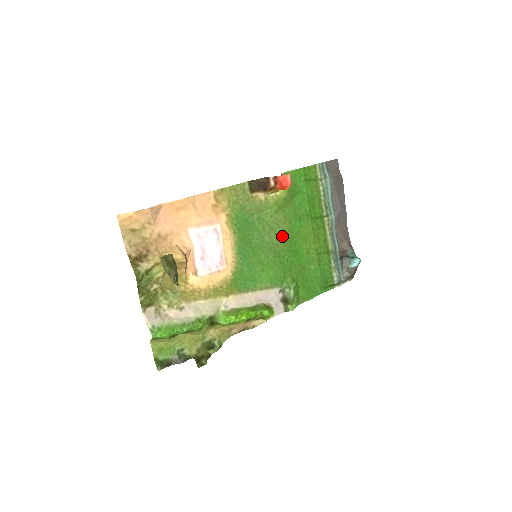
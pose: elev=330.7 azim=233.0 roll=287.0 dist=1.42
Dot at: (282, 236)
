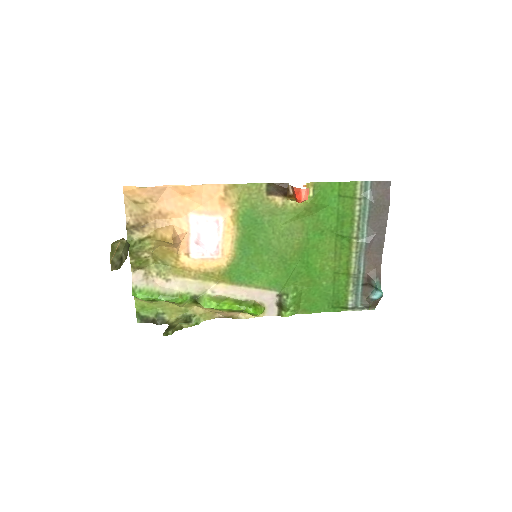
Dot at: (294, 244)
